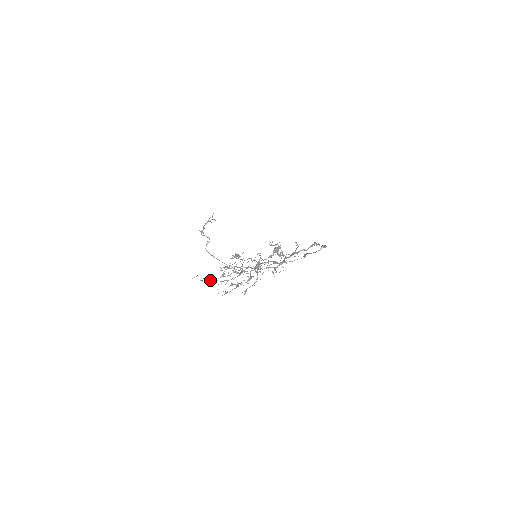
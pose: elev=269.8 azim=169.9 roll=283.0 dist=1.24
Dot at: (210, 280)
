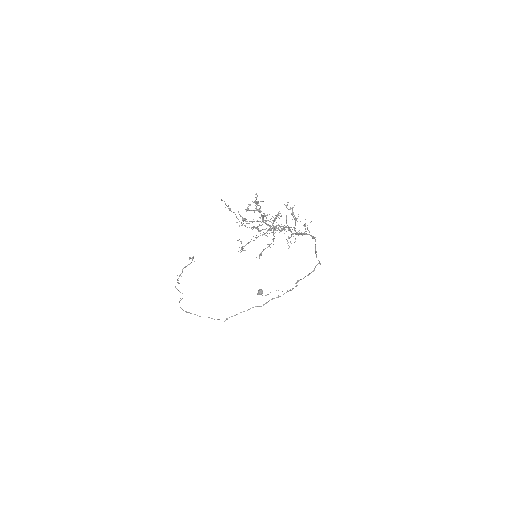
Dot at: (234, 212)
